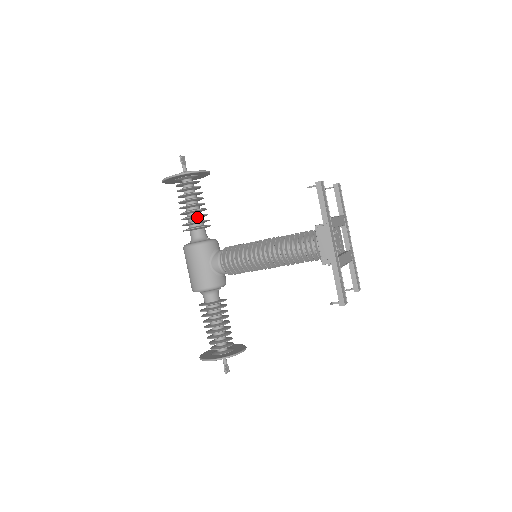
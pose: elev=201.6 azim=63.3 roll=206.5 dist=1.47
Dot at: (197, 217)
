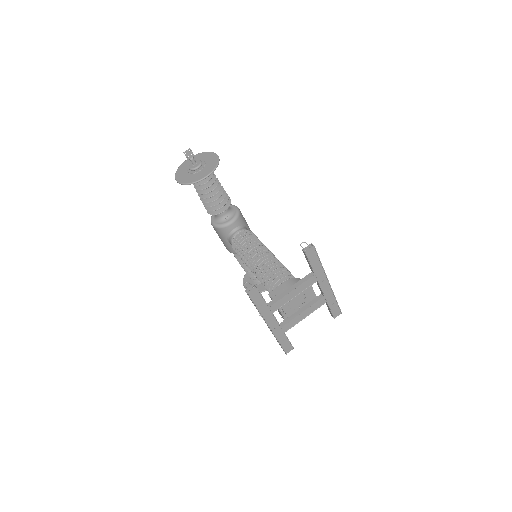
Dot at: (212, 204)
